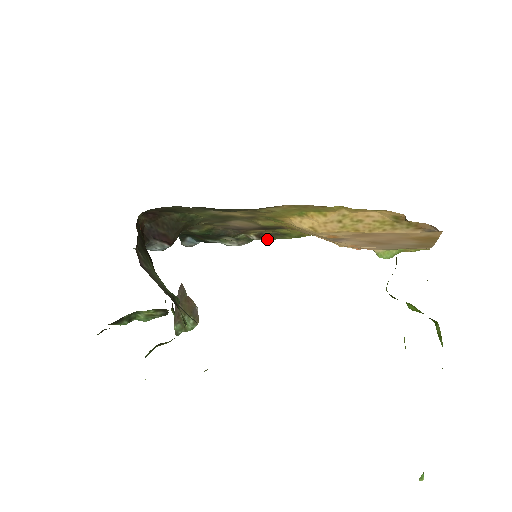
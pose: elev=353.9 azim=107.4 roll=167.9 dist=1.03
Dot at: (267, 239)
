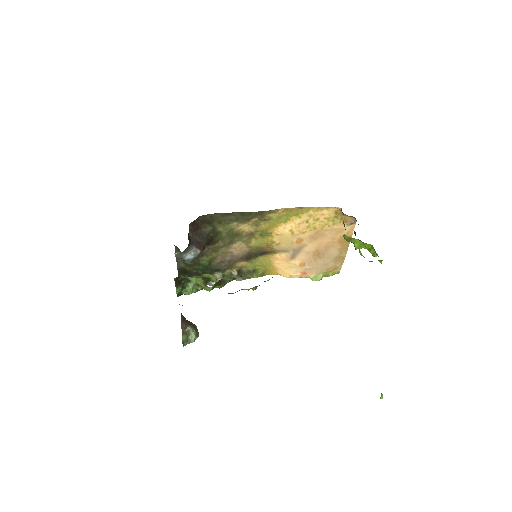
Dot at: (241, 278)
